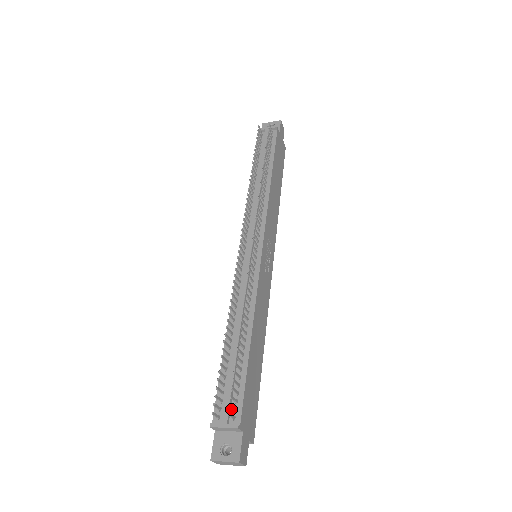
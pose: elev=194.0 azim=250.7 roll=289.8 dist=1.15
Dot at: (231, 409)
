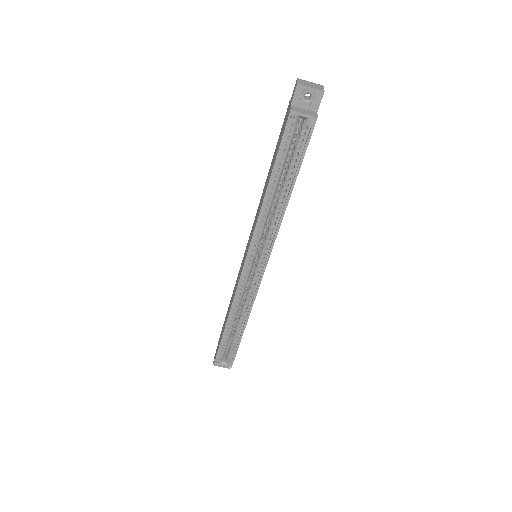
Dot at: occluded
